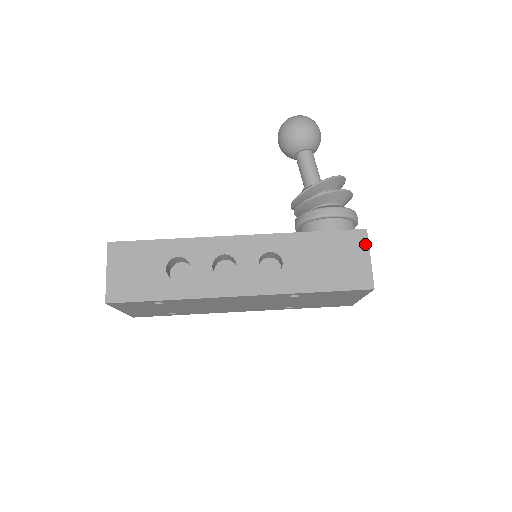
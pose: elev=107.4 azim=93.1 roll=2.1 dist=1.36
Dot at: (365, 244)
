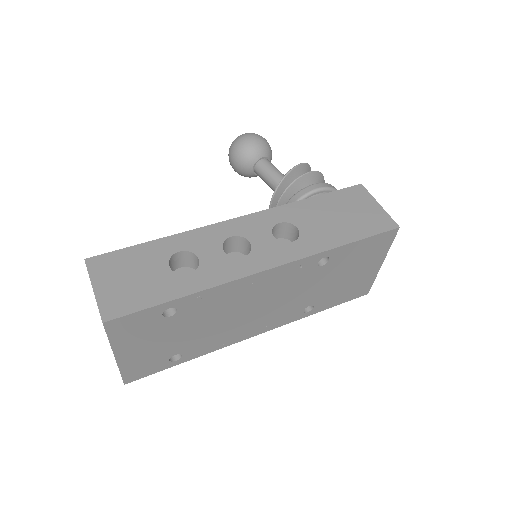
Dot at: (367, 195)
